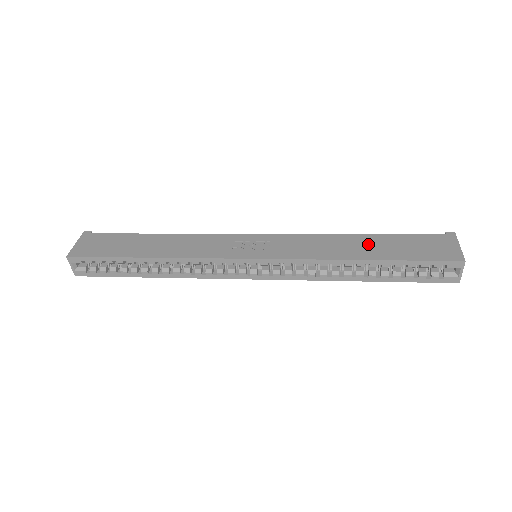
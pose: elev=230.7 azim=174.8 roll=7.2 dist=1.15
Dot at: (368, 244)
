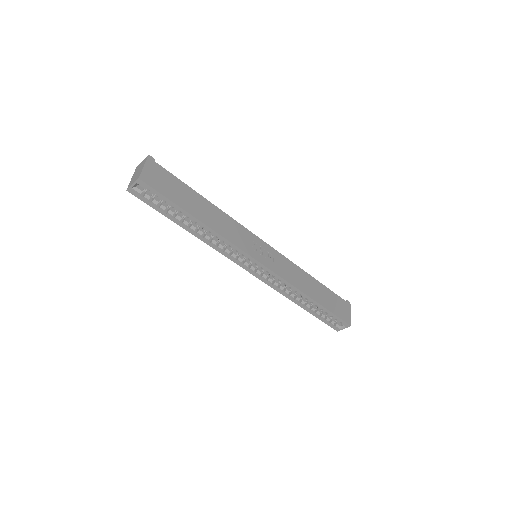
Dot at: (316, 288)
